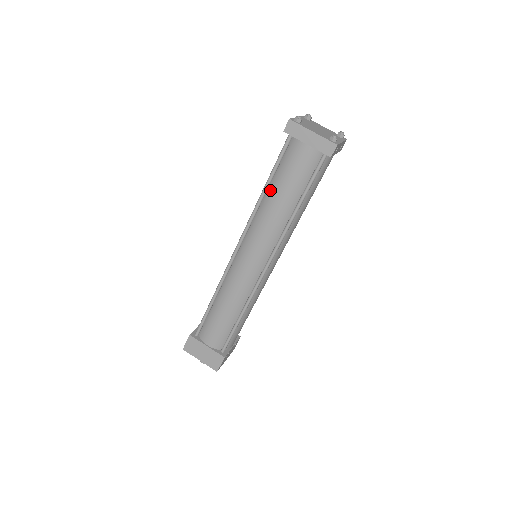
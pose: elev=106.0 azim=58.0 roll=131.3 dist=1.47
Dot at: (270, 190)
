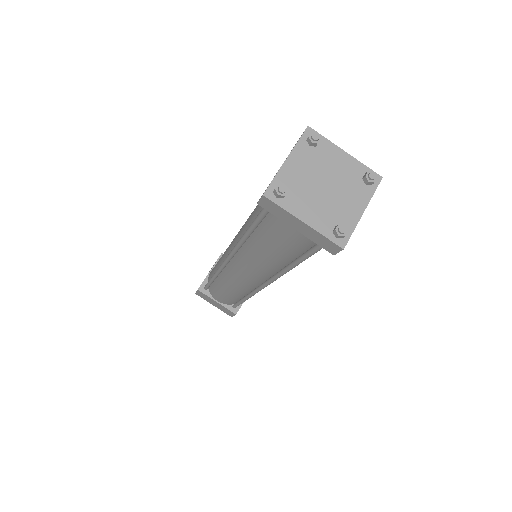
Dot at: (254, 238)
